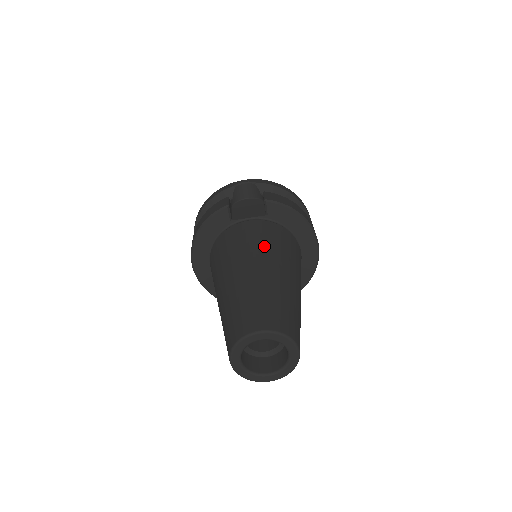
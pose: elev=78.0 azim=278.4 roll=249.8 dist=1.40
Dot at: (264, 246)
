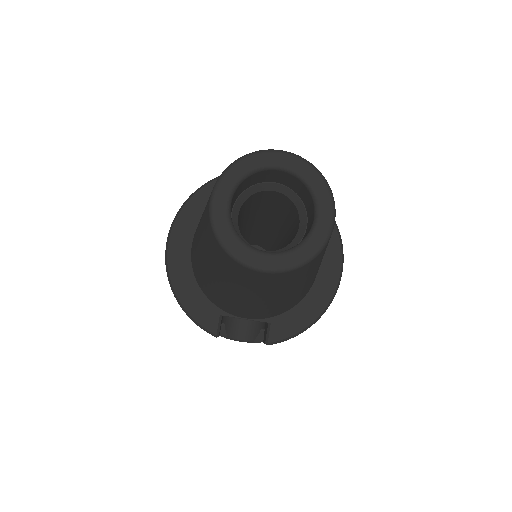
Dot at: occluded
